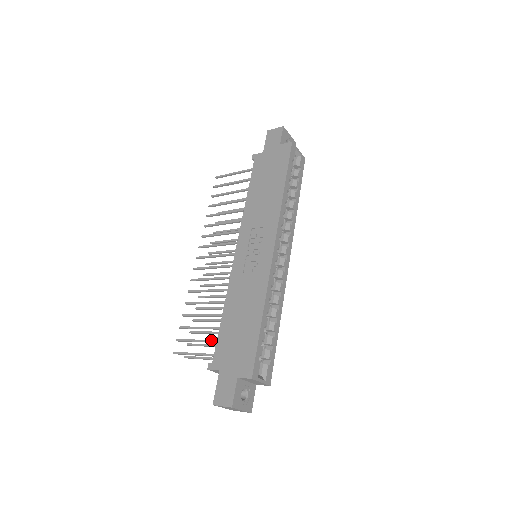
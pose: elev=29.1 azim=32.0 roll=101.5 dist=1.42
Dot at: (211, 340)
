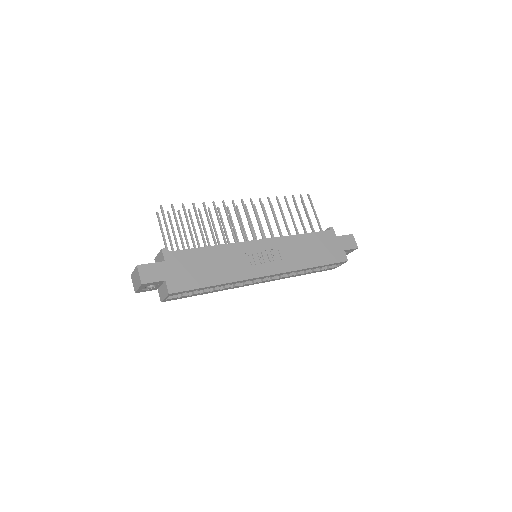
Dot at: occluded
